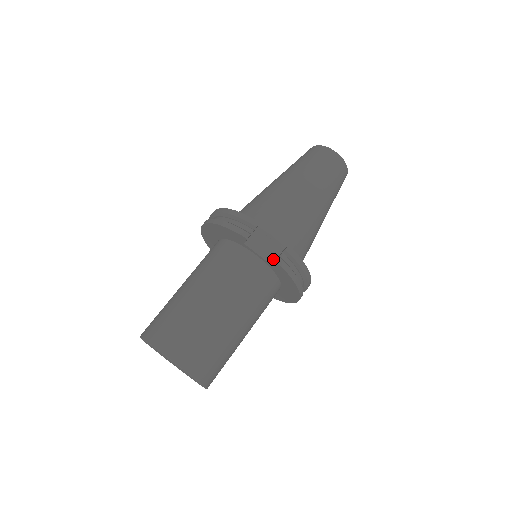
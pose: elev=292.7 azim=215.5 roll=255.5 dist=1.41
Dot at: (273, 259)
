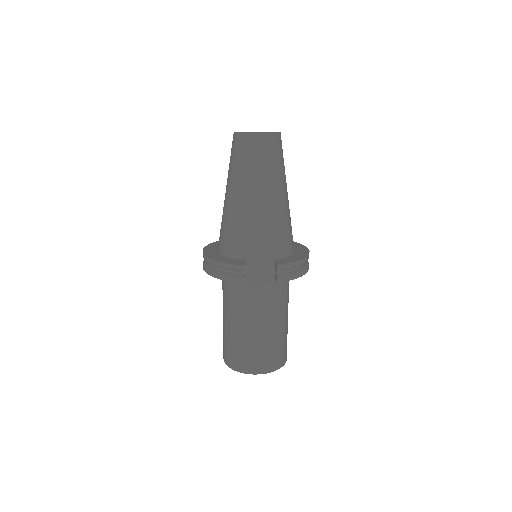
Dot at: (272, 273)
